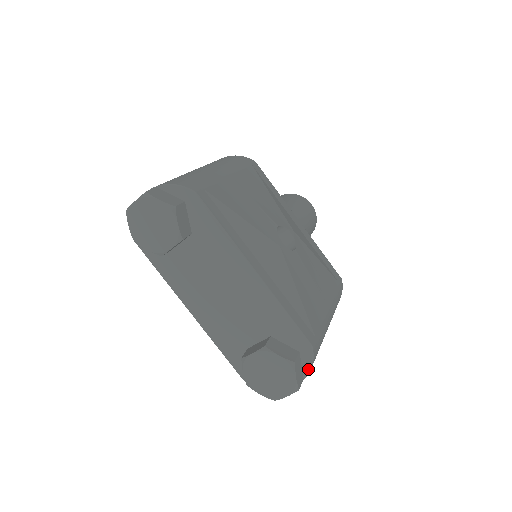
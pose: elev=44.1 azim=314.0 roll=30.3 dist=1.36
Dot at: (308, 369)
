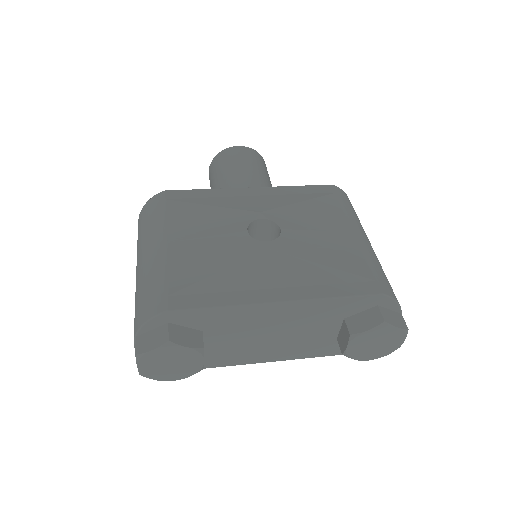
Dot at: (397, 307)
